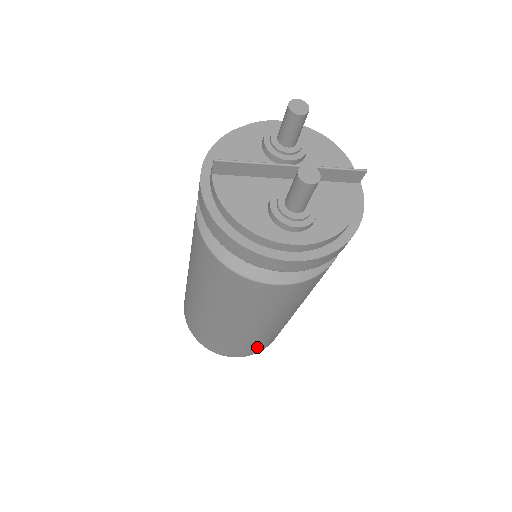
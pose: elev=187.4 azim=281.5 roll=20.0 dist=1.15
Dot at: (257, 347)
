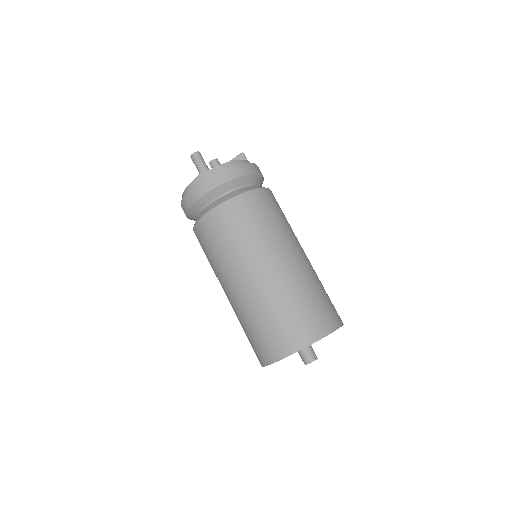
Dot at: (290, 326)
